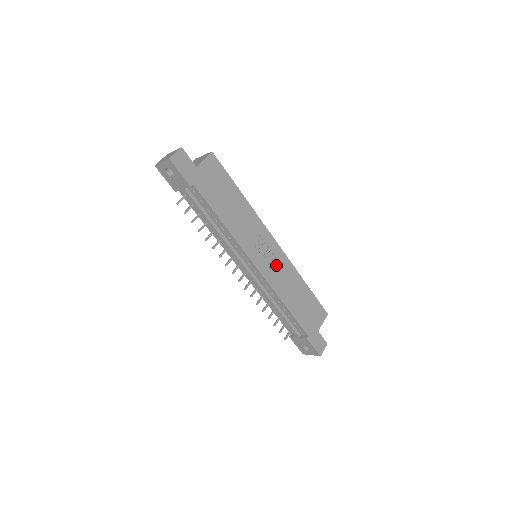
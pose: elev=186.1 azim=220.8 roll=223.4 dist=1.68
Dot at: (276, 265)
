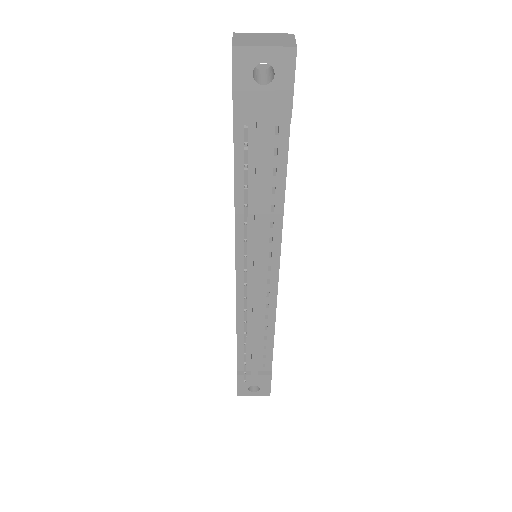
Dot at: occluded
